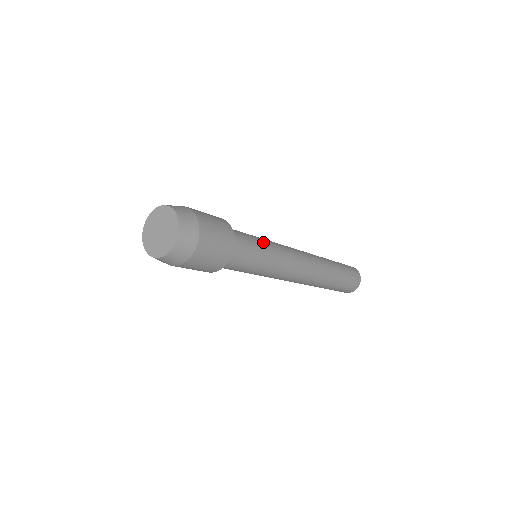
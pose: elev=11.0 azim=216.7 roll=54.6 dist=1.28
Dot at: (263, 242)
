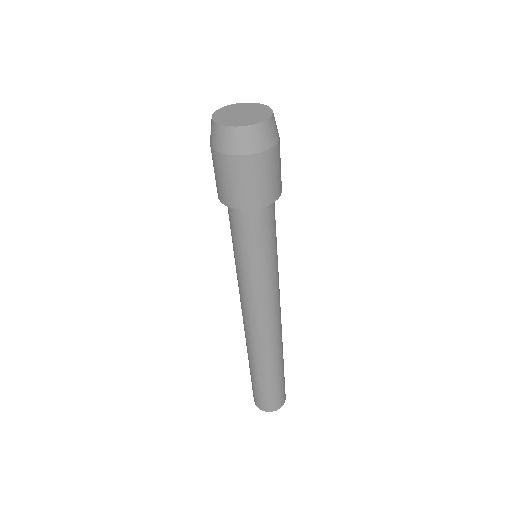
Dot at: occluded
